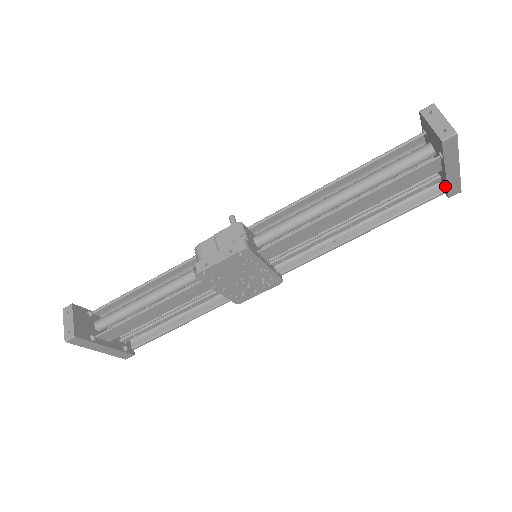
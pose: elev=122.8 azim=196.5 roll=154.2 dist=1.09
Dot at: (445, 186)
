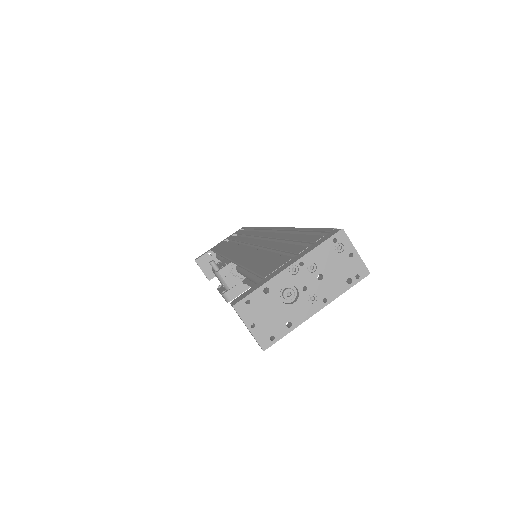
Dot at: occluded
